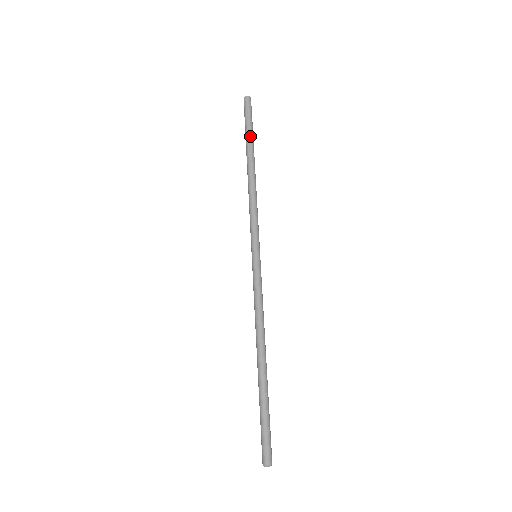
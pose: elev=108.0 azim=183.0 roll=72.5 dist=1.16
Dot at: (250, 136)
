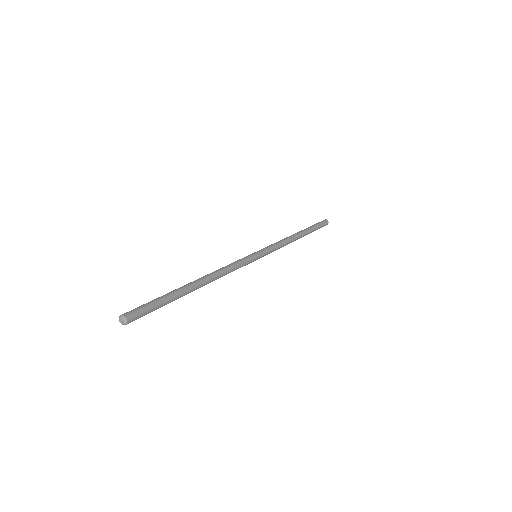
Dot at: (311, 227)
